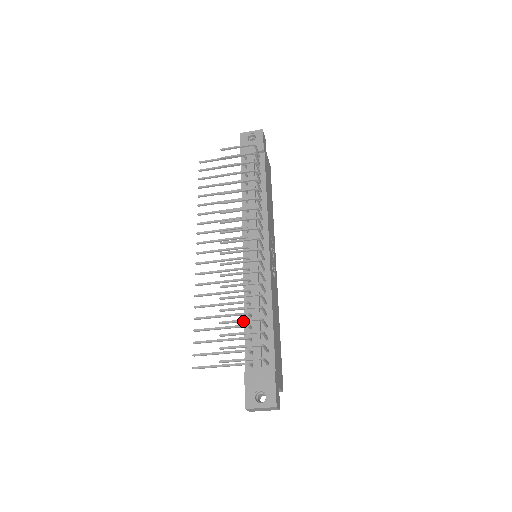
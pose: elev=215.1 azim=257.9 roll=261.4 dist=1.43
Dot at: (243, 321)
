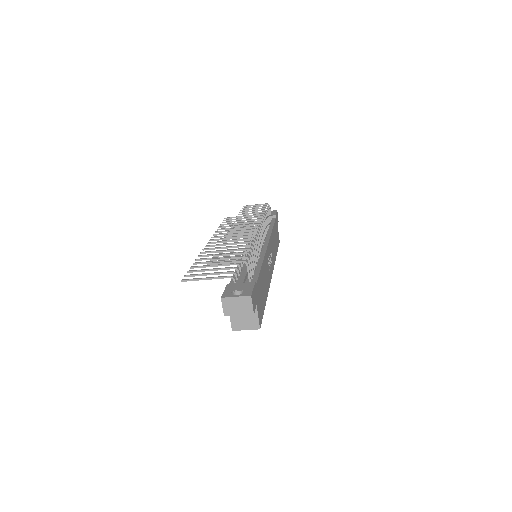
Dot at: (235, 250)
